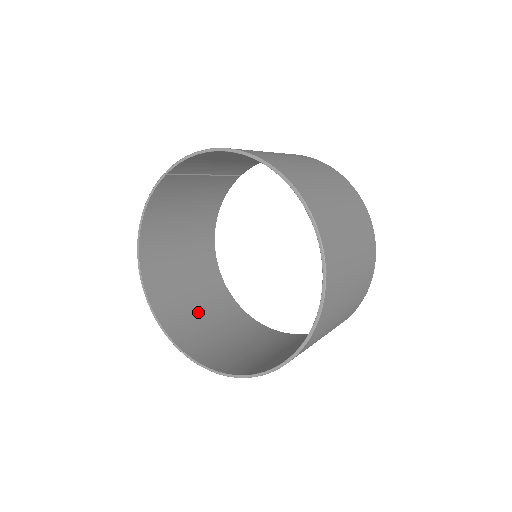
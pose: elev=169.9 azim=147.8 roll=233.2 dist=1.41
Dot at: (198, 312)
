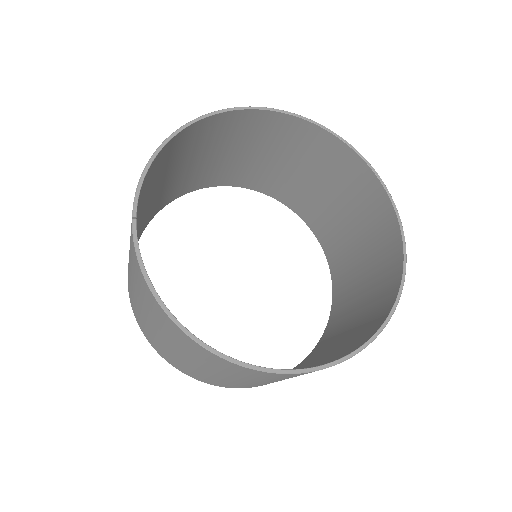
Dot at: occluded
